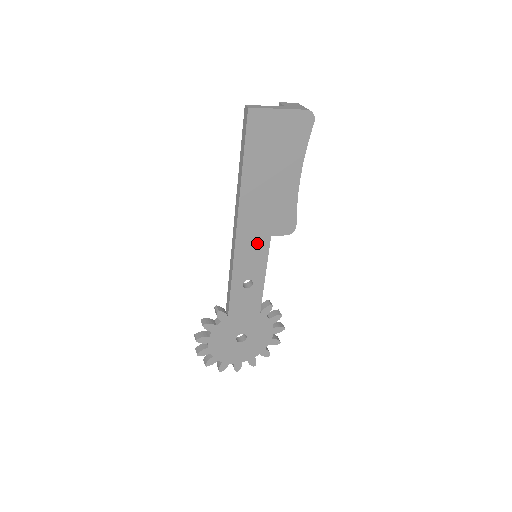
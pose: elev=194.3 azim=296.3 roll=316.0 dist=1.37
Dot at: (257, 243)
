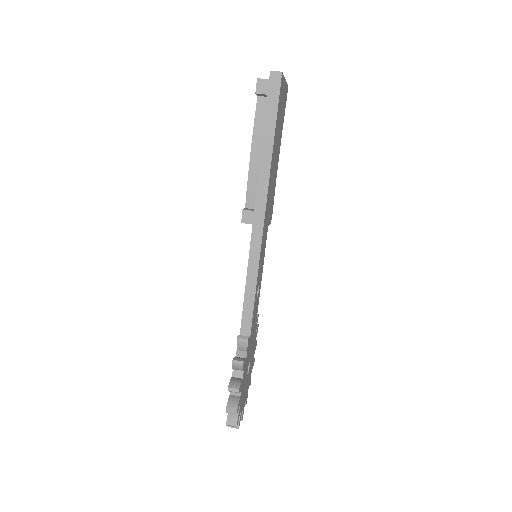
Dot at: (265, 236)
